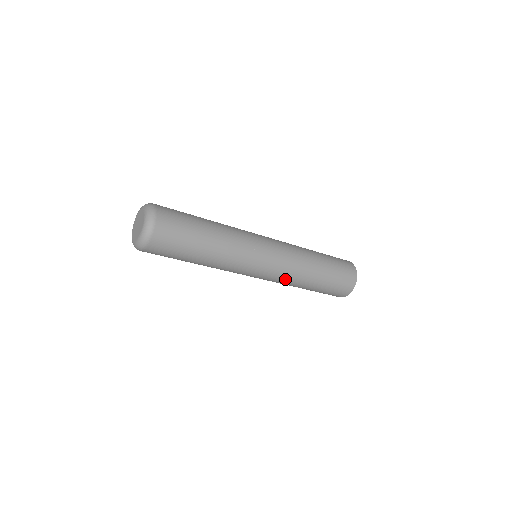
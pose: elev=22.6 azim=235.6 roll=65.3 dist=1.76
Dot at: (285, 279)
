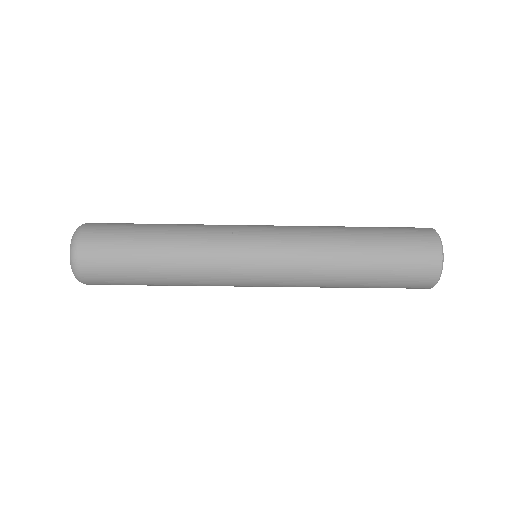
Dot at: (305, 264)
